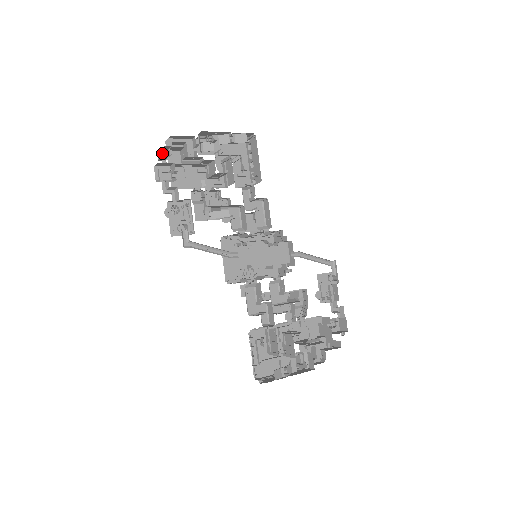
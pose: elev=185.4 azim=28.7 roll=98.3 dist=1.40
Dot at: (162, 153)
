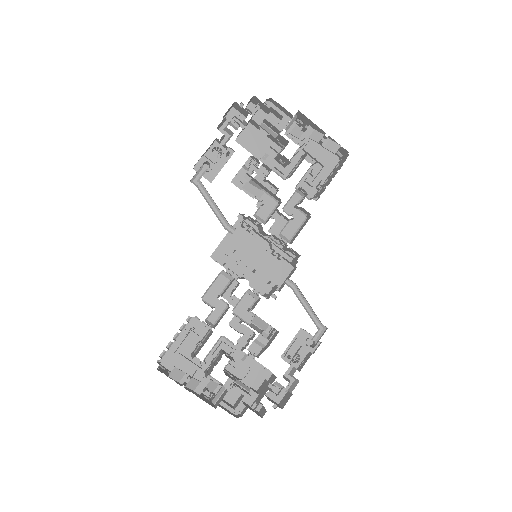
Dot at: (251, 105)
